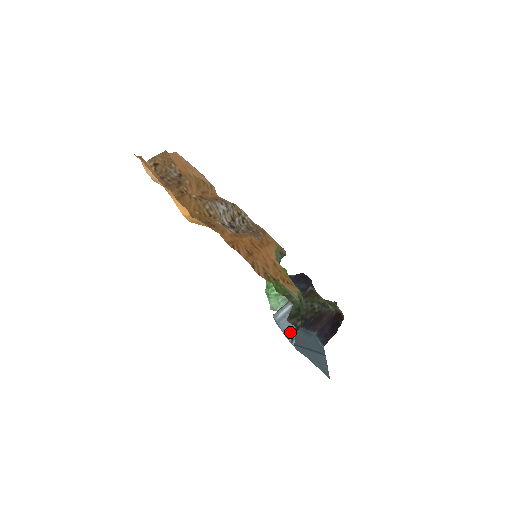
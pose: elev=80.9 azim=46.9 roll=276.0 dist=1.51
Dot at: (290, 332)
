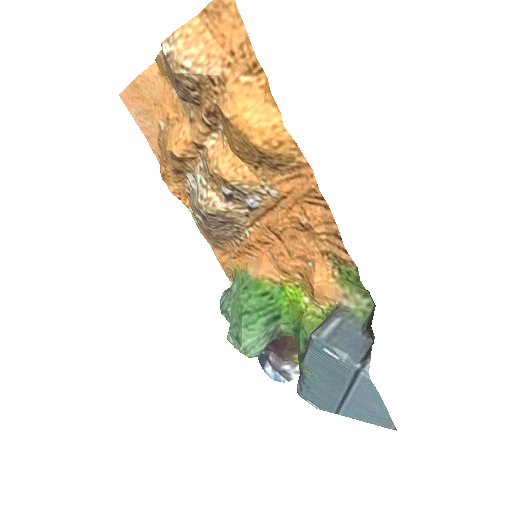
Dot at: (354, 354)
